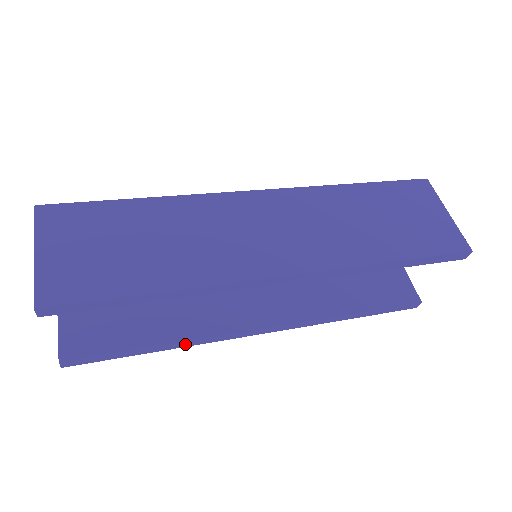
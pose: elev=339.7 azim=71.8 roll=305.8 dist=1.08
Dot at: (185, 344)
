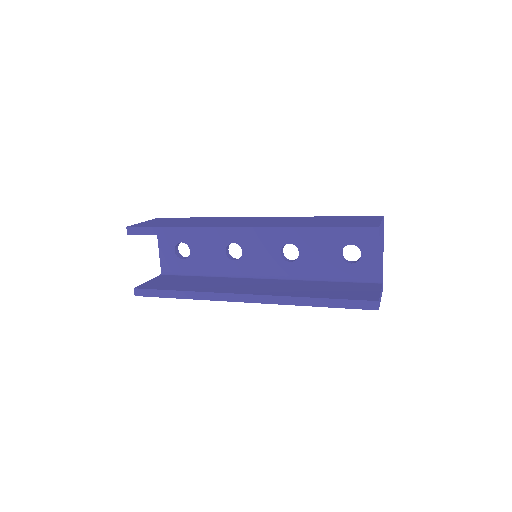
Dot at: (197, 296)
